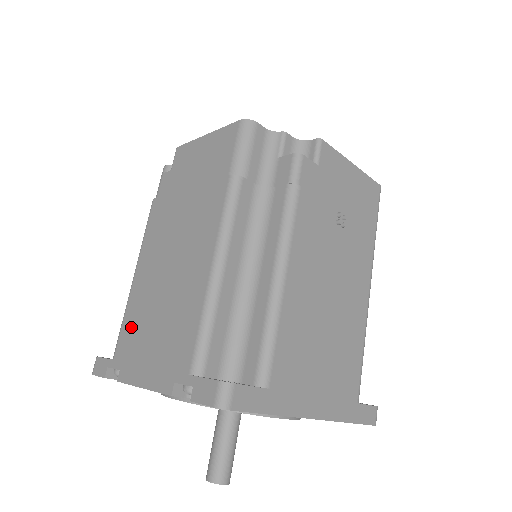
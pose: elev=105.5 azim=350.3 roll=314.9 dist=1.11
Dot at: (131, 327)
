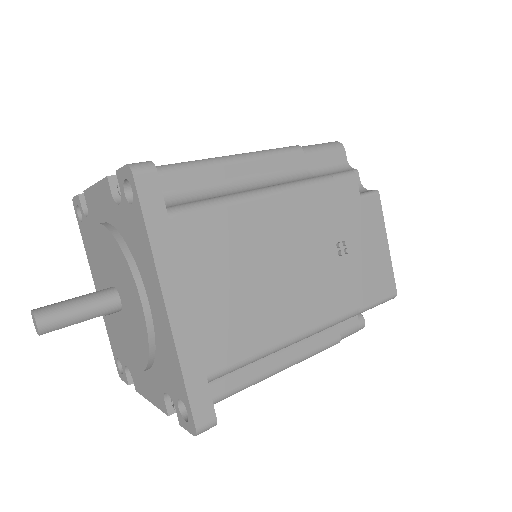
Dot at: occluded
